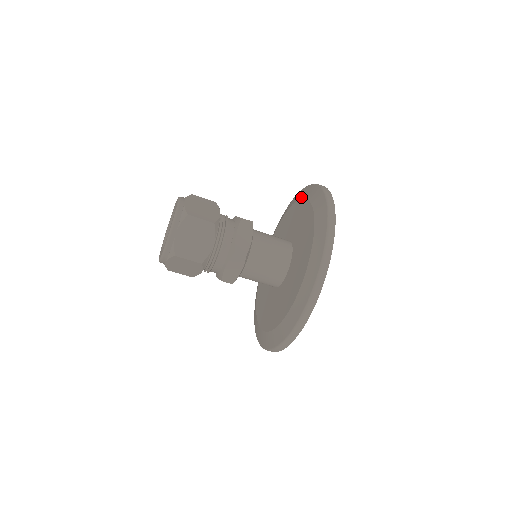
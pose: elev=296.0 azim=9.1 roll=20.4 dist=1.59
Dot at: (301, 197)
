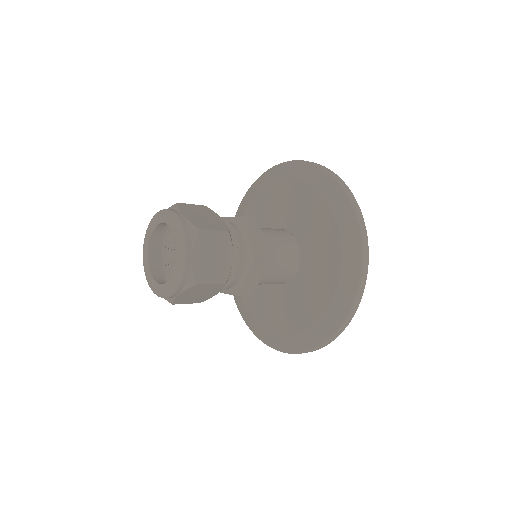
Dot at: occluded
